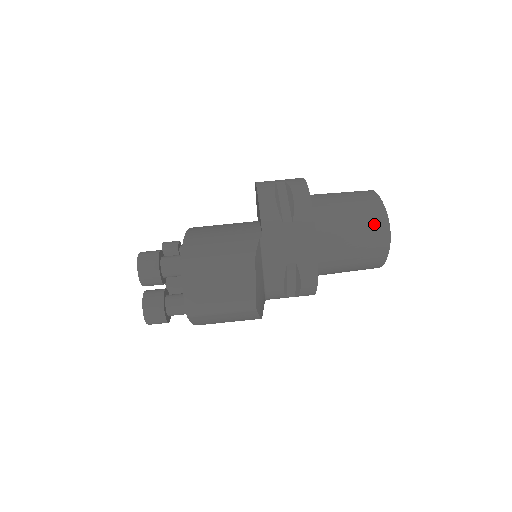
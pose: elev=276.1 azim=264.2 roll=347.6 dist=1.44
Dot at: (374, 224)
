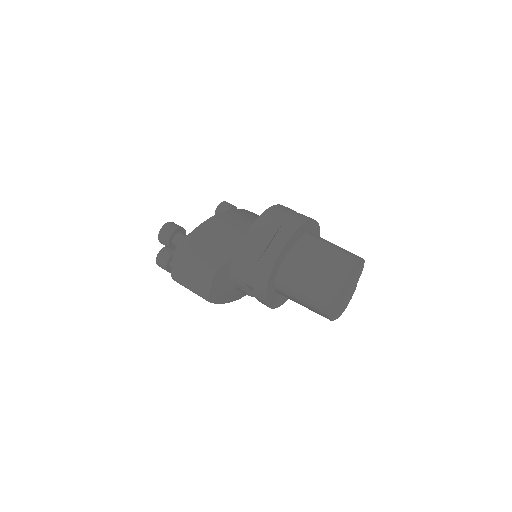
Dot at: (322, 294)
